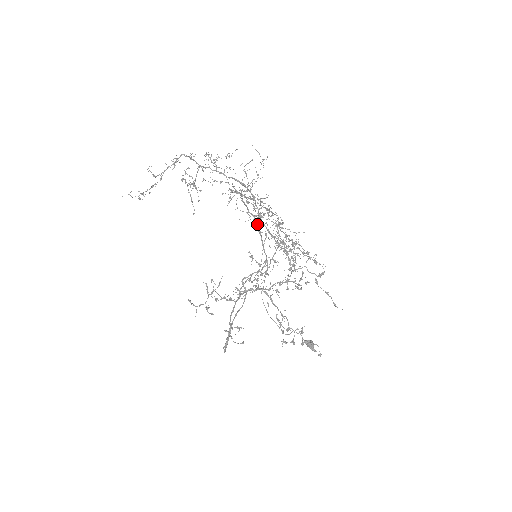
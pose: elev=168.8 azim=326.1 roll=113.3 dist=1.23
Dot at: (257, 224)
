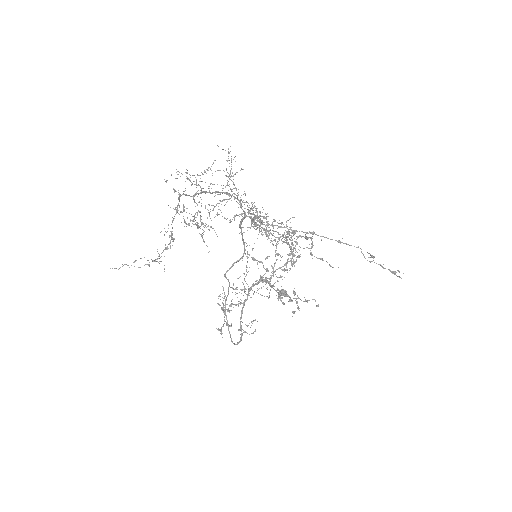
Dot at: (240, 223)
